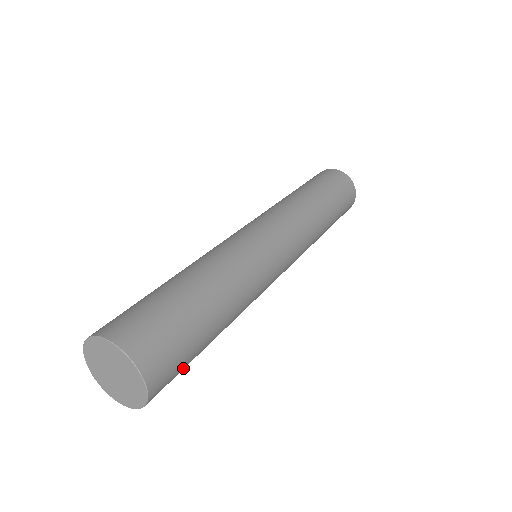
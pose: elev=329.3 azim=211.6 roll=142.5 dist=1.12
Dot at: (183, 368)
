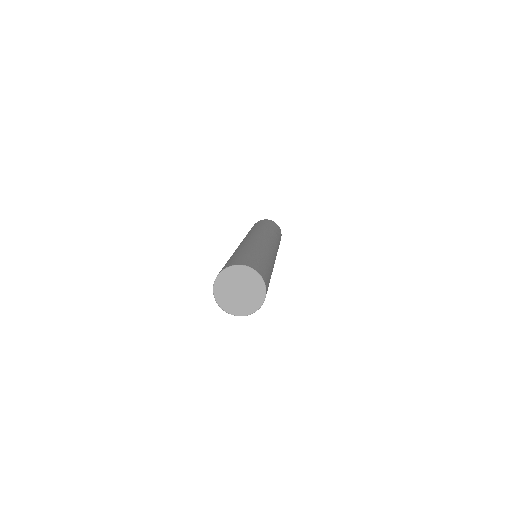
Dot at: occluded
